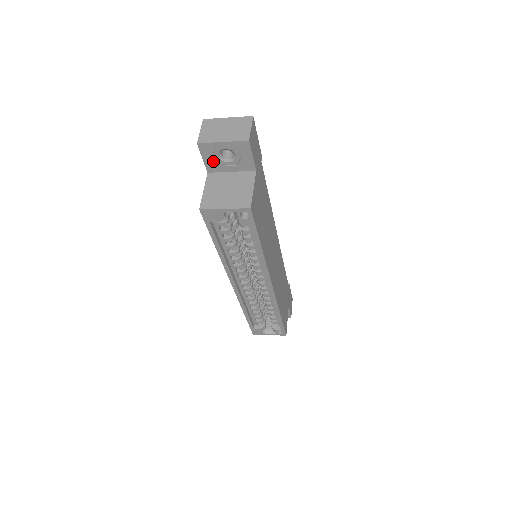
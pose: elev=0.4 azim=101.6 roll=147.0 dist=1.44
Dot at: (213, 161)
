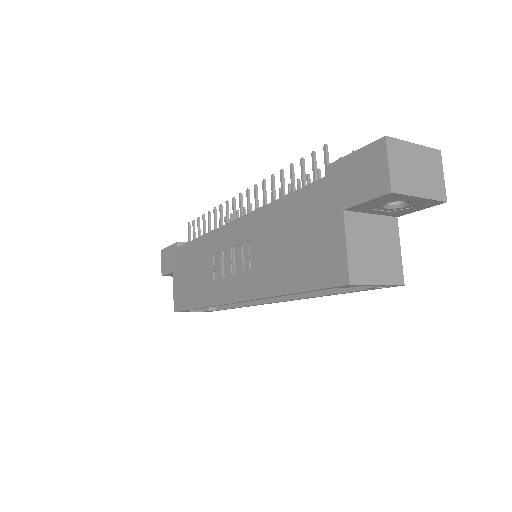
Dot at: (372, 205)
